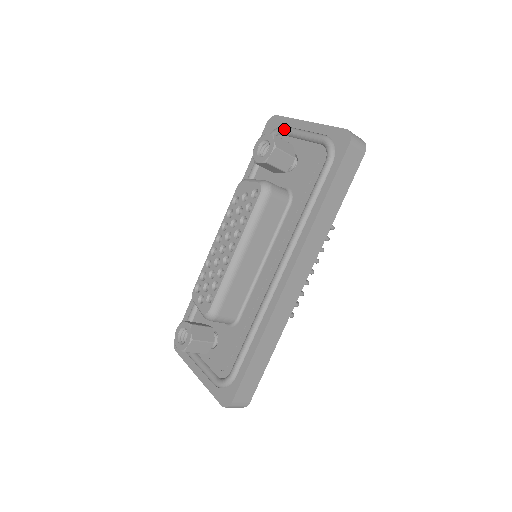
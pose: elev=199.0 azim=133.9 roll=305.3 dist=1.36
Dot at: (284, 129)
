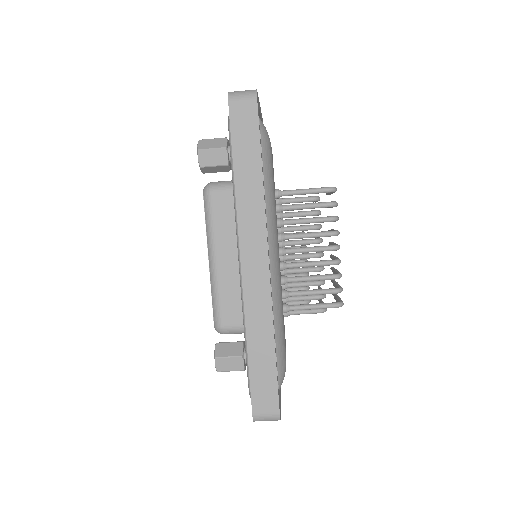
Dot at: occluded
